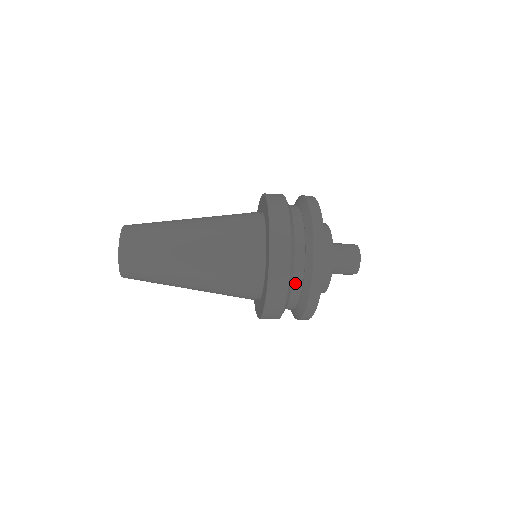
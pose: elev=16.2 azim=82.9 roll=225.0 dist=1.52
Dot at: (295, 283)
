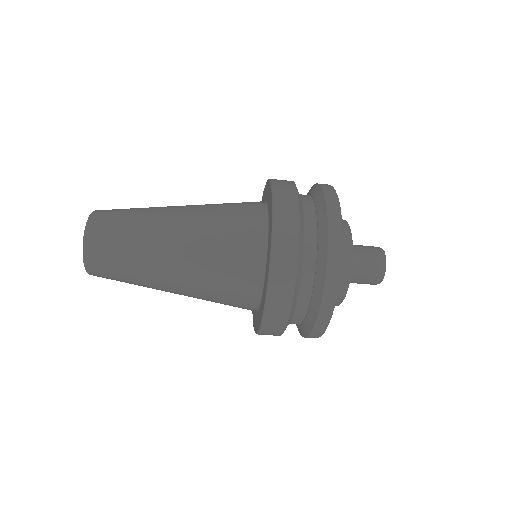
Dot at: (305, 203)
